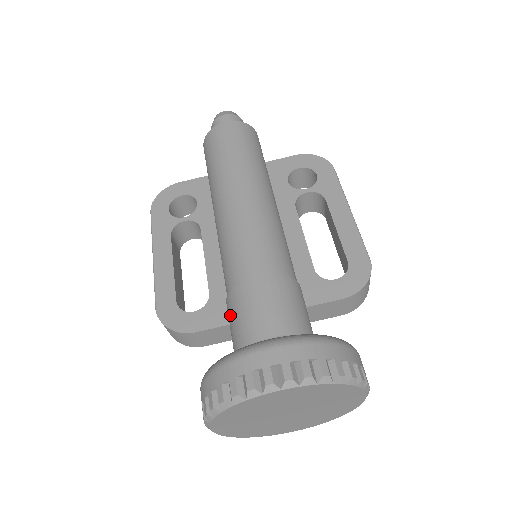
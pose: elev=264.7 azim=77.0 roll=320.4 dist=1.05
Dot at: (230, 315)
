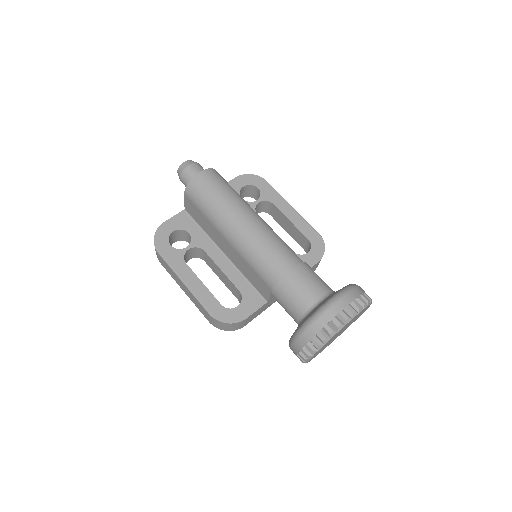
Dot at: (283, 297)
